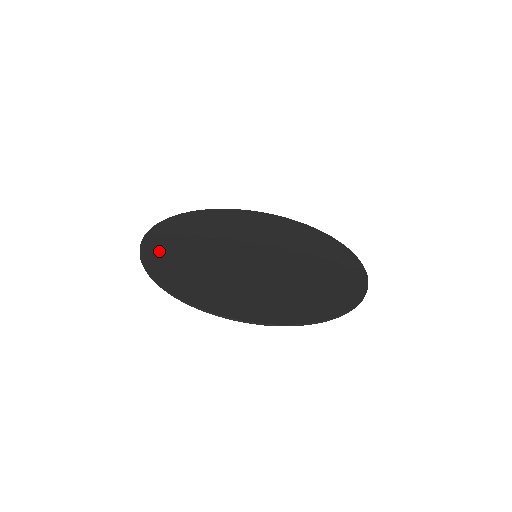
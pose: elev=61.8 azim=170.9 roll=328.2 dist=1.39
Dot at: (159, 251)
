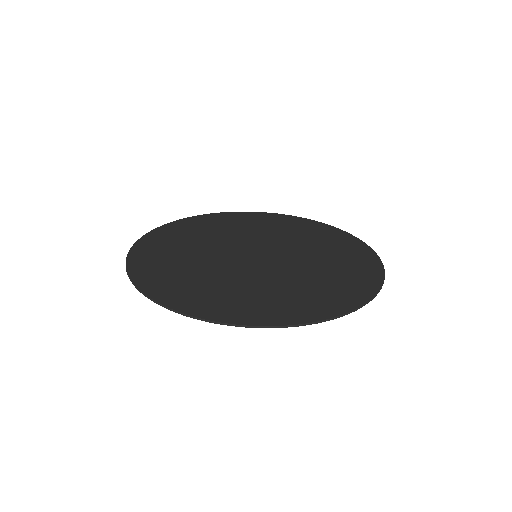
Dot at: (148, 266)
